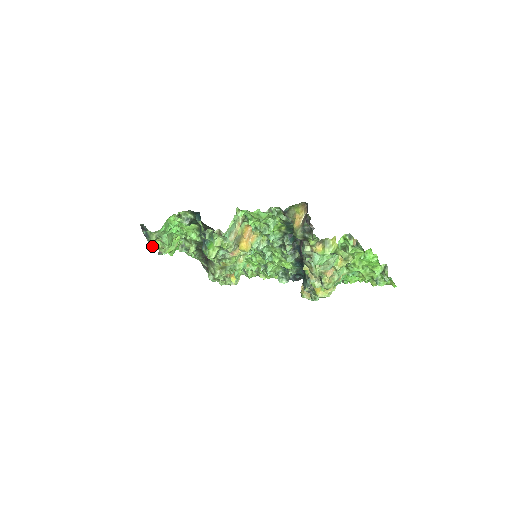
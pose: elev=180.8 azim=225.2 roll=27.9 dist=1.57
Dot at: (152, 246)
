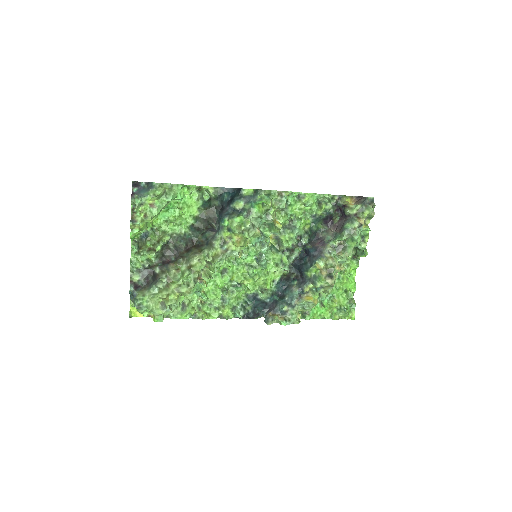
Dot at: (137, 205)
